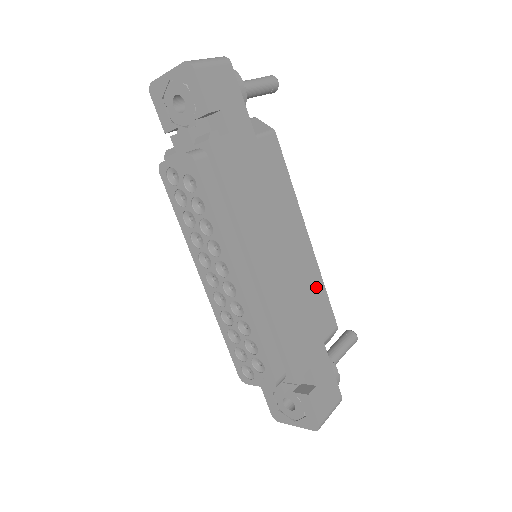
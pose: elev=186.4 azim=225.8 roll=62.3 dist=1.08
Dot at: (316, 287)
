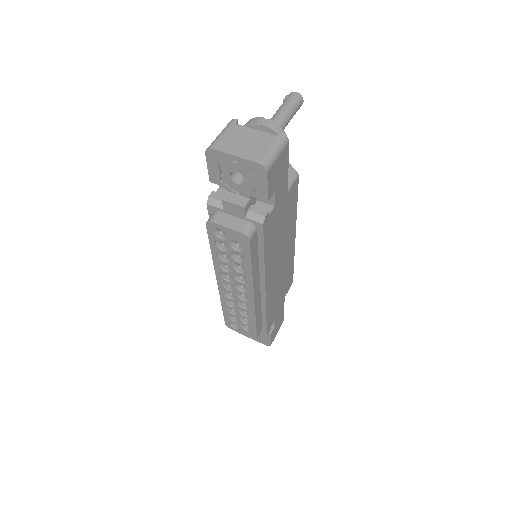
Dot at: (290, 268)
